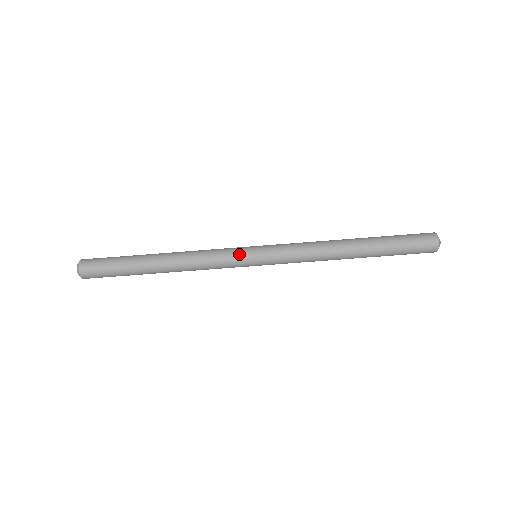
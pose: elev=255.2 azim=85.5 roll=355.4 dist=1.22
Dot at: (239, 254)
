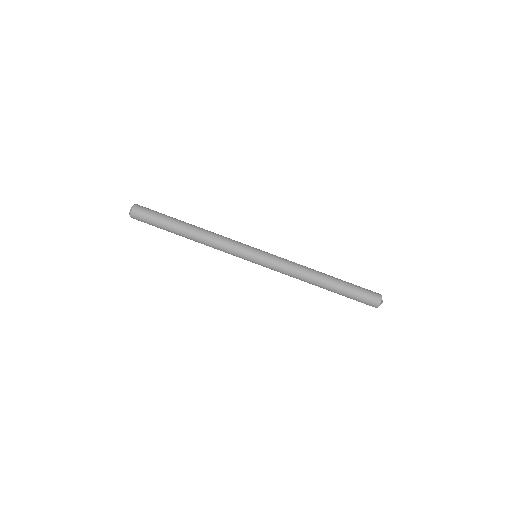
Dot at: (247, 246)
